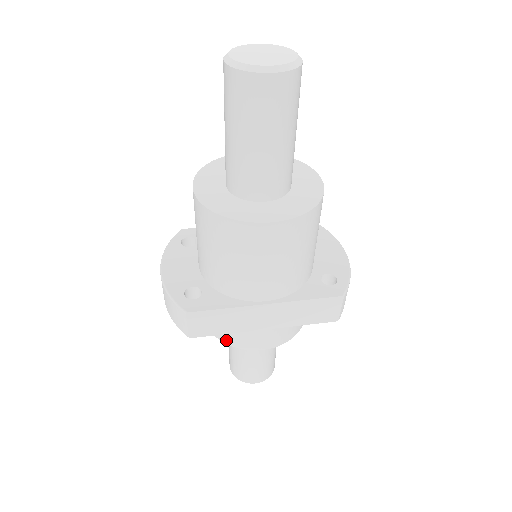
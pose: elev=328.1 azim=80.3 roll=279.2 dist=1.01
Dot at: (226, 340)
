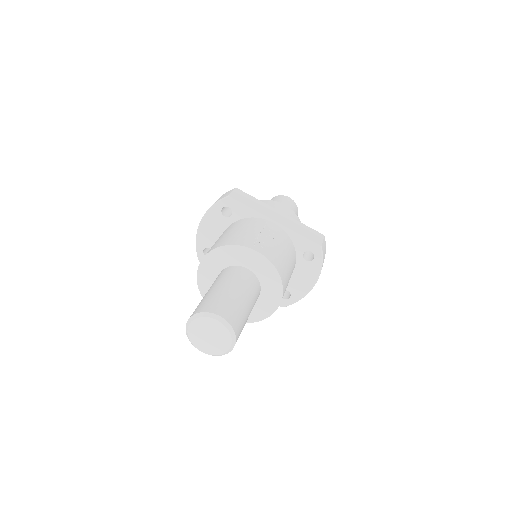
Dot at: occluded
